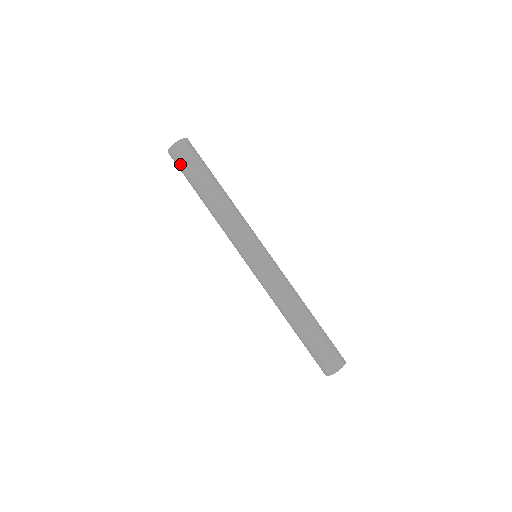
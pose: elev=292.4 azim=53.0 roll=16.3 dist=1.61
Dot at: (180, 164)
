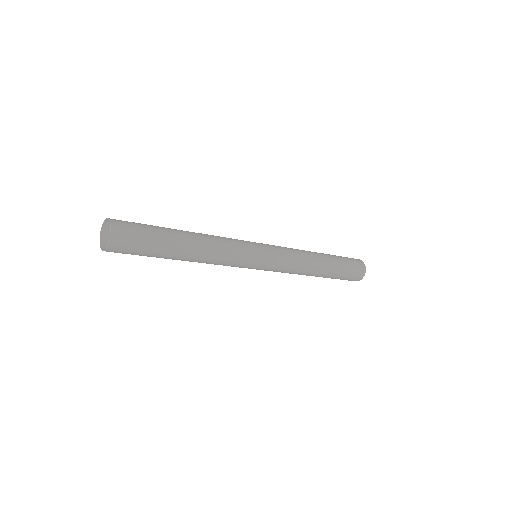
Dot at: occluded
